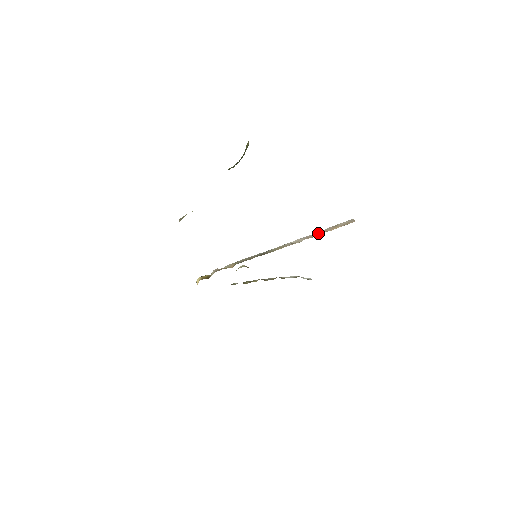
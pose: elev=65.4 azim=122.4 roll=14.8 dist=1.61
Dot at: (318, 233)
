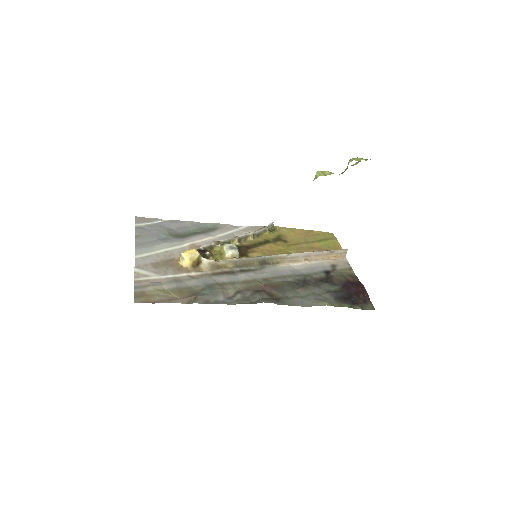
Dot at: (317, 255)
